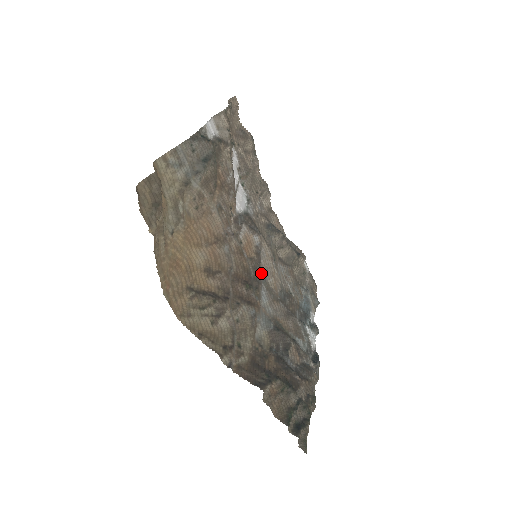
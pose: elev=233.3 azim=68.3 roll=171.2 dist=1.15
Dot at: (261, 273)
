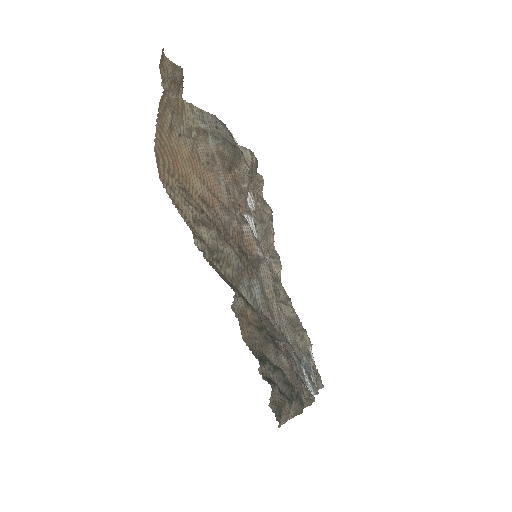
Dot at: (258, 268)
